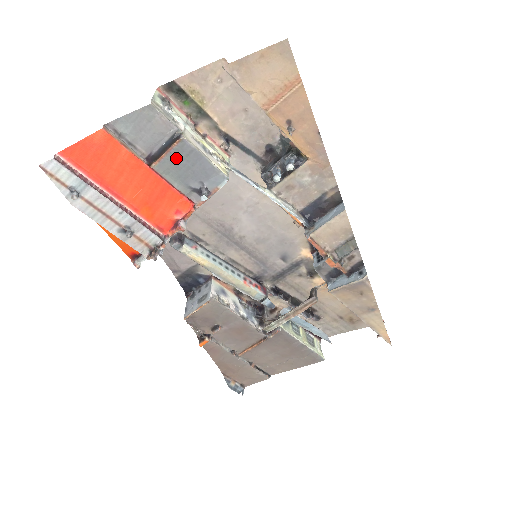
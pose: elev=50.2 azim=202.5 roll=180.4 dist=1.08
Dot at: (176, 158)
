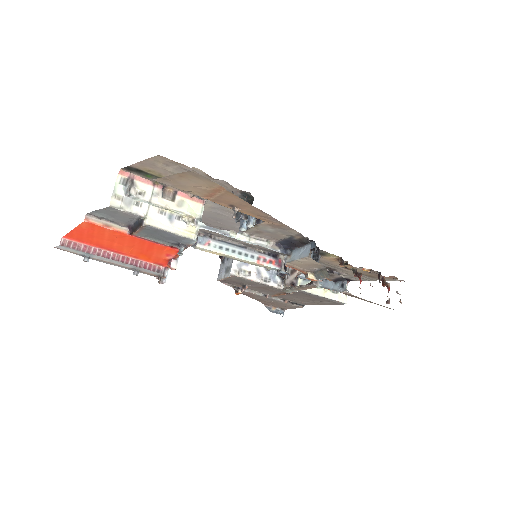
Dot at: (148, 232)
